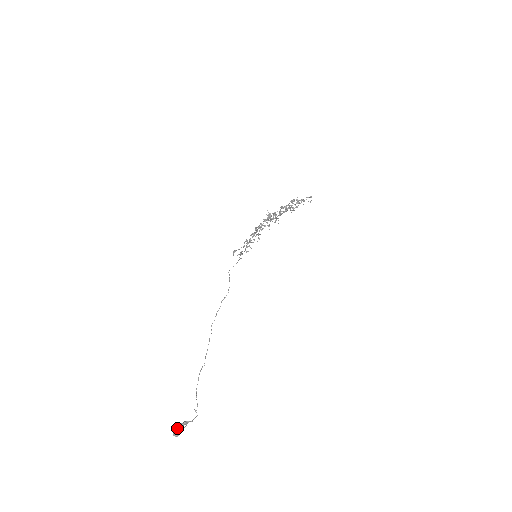
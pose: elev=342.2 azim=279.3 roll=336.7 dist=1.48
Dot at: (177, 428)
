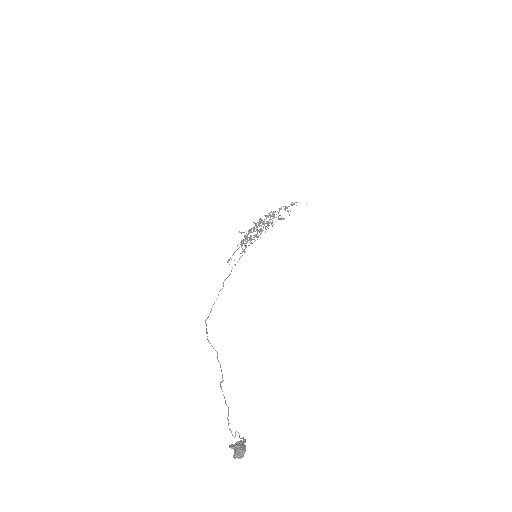
Dot at: (239, 444)
